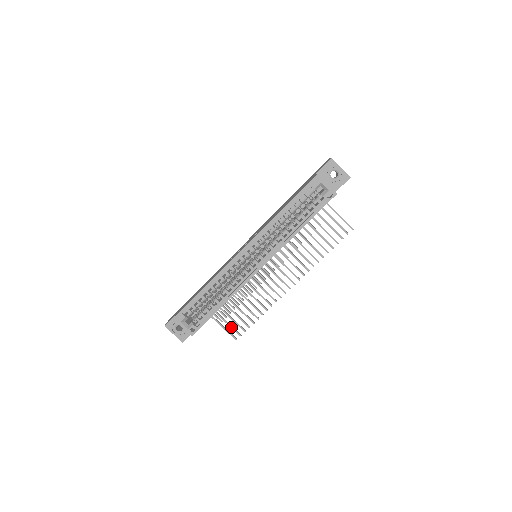
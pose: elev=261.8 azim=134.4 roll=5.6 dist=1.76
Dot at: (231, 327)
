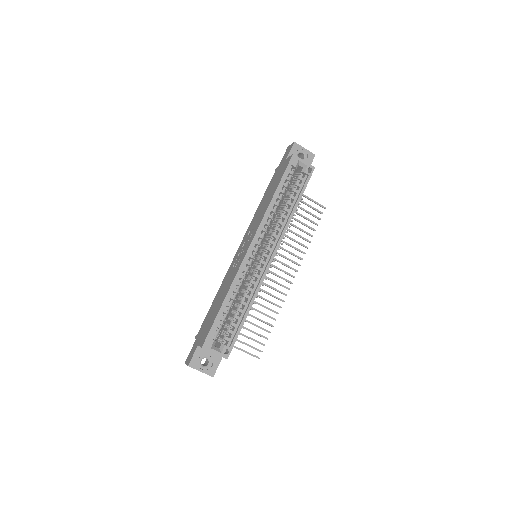
Dot at: (249, 346)
